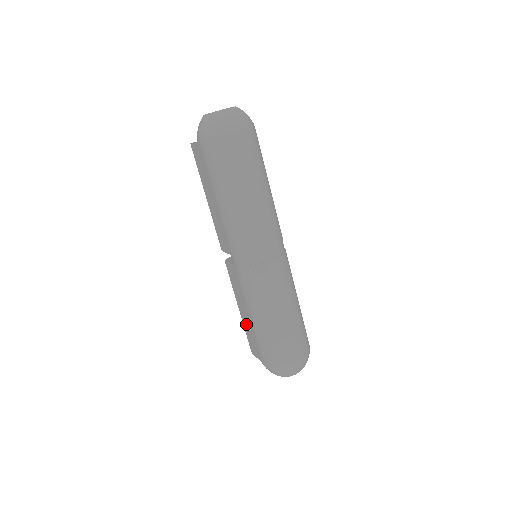
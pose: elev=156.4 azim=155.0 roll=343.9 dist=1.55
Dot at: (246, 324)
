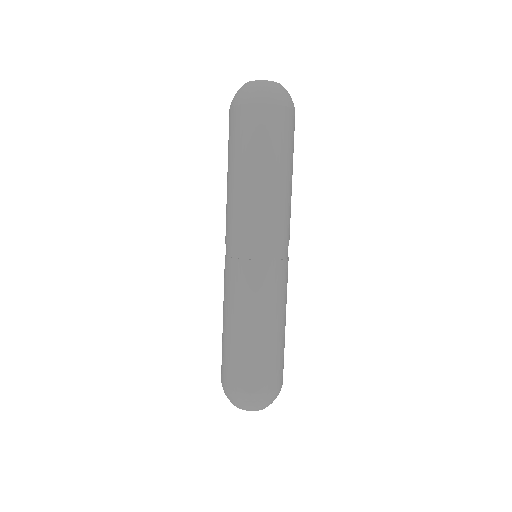
Dot at: occluded
